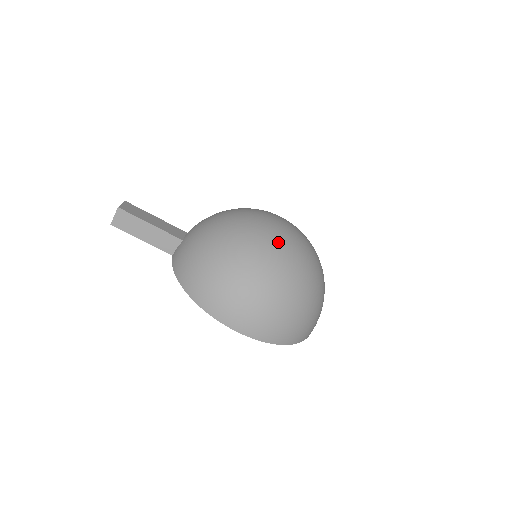
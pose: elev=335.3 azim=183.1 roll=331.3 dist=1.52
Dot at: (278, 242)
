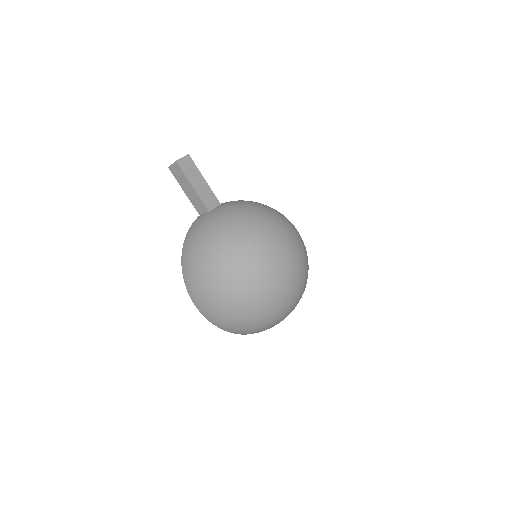
Dot at: (258, 269)
